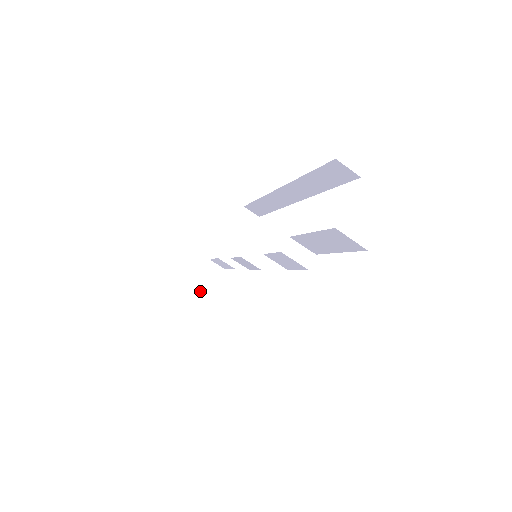
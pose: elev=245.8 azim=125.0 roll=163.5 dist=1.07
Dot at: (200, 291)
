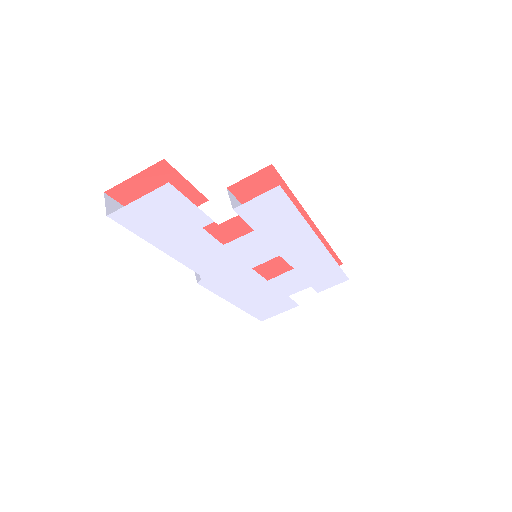
Dot at: occluded
